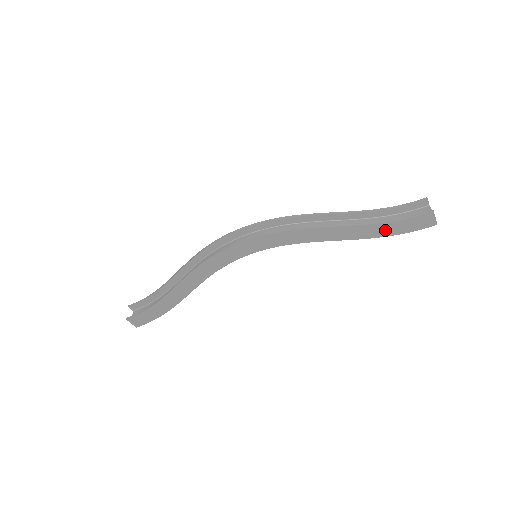
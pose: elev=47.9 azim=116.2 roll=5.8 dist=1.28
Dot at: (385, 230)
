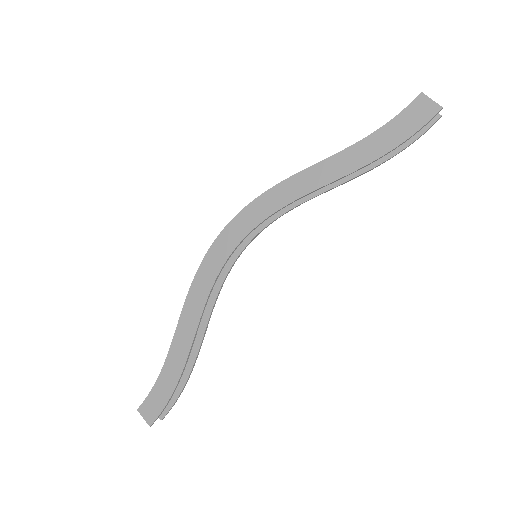
Dot at: (379, 145)
